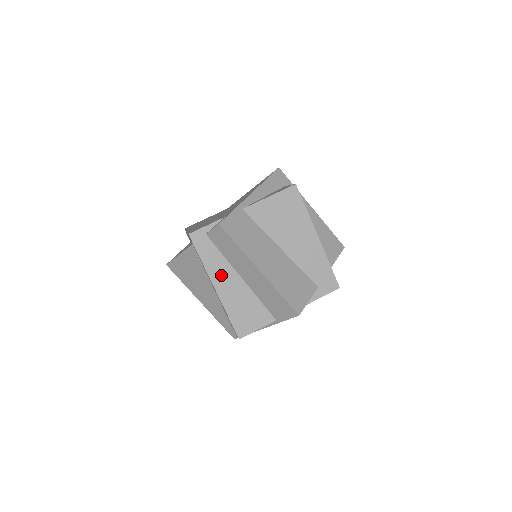
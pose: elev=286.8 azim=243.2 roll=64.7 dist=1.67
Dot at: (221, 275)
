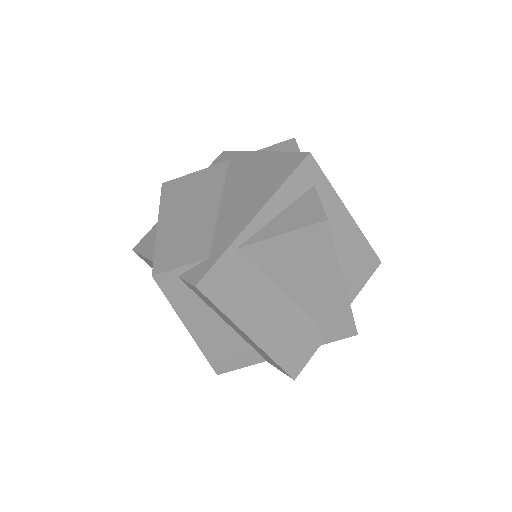
Dot at: (198, 319)
